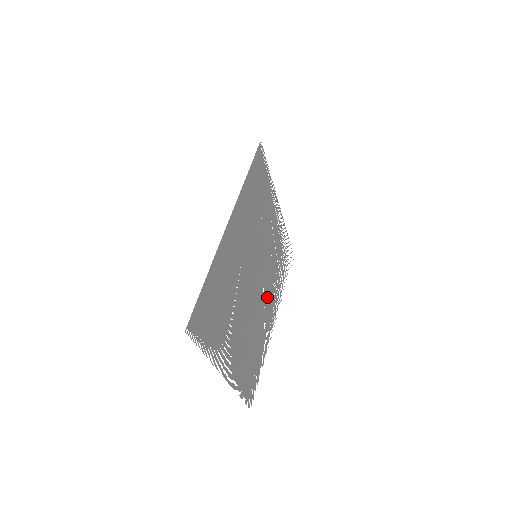
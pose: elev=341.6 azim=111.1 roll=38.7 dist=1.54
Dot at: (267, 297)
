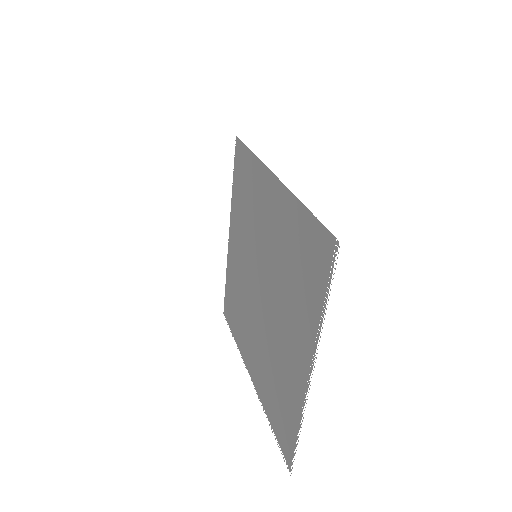
Dot at: (252, 326)
